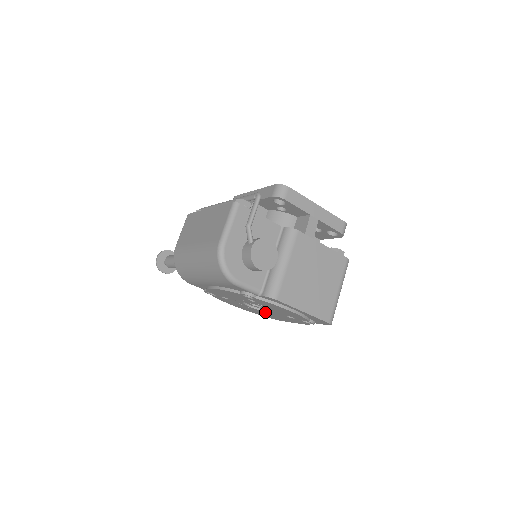
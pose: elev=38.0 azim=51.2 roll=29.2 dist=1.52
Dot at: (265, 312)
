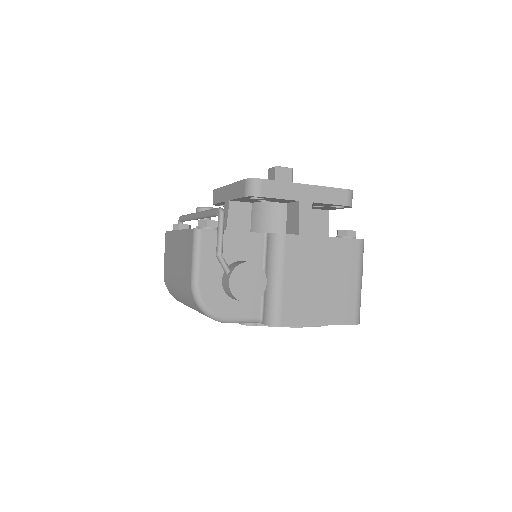
Dot at: occluded
